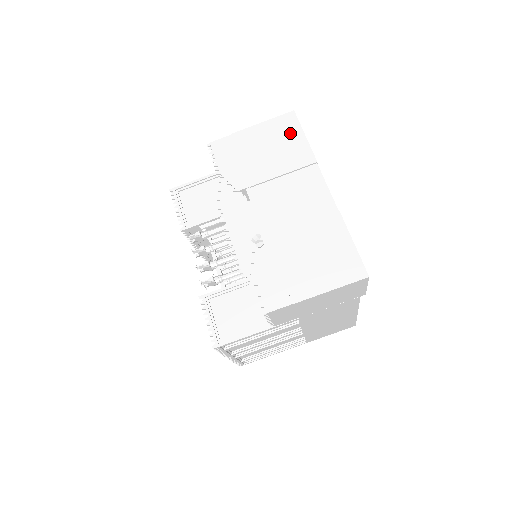
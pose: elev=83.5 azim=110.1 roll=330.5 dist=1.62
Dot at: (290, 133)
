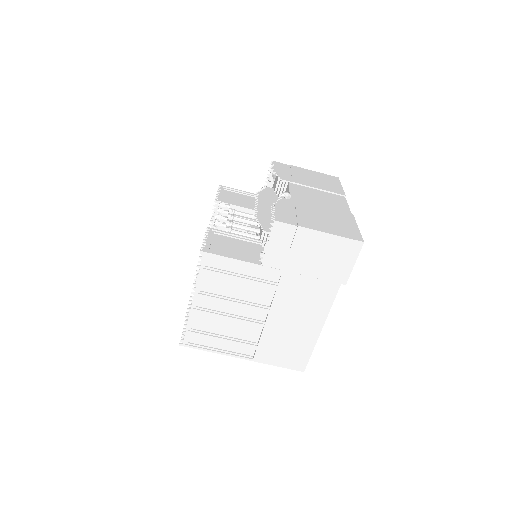
Dot at: (332, 181)
